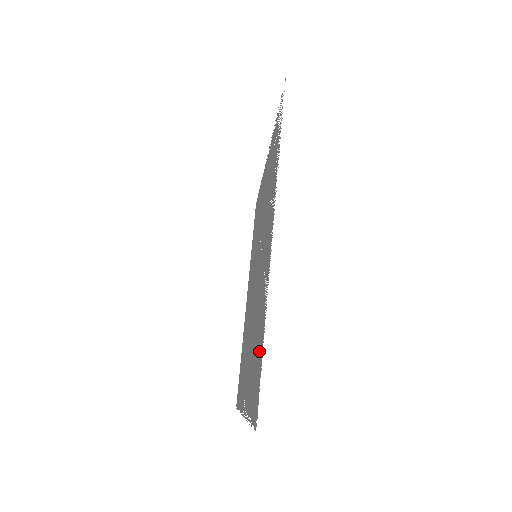
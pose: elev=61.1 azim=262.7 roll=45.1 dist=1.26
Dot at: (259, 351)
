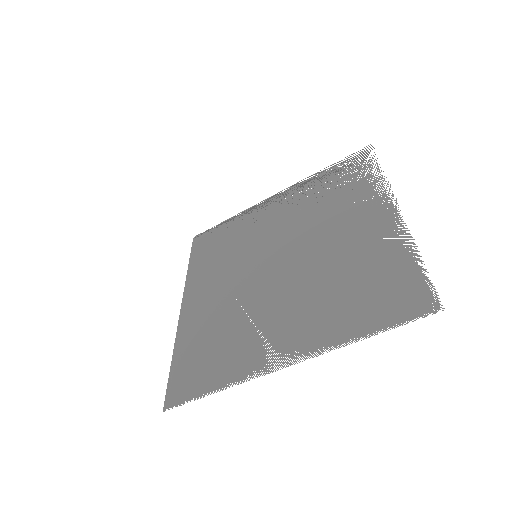
Dot at: (394, 275)
